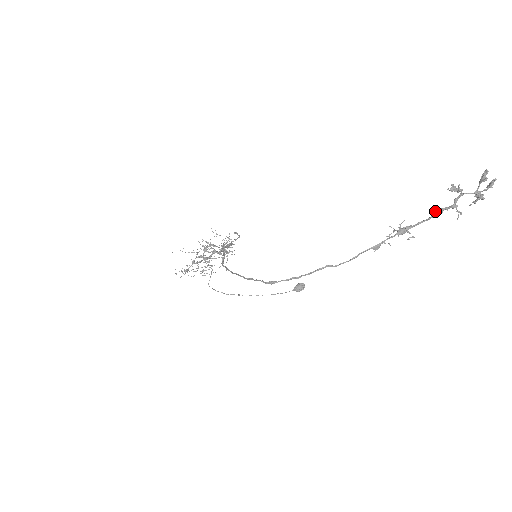
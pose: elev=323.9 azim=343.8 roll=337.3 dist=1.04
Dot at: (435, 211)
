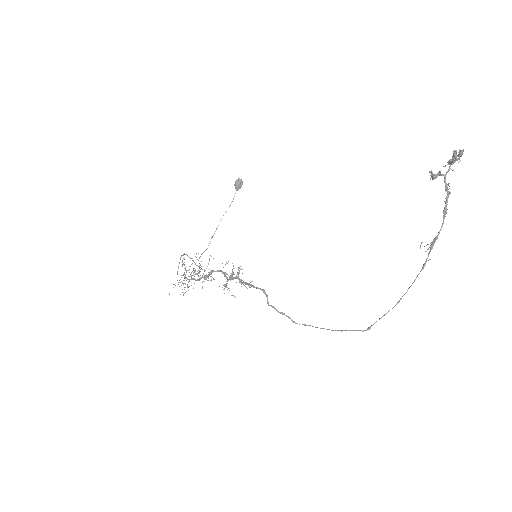
Dot at: occluded
